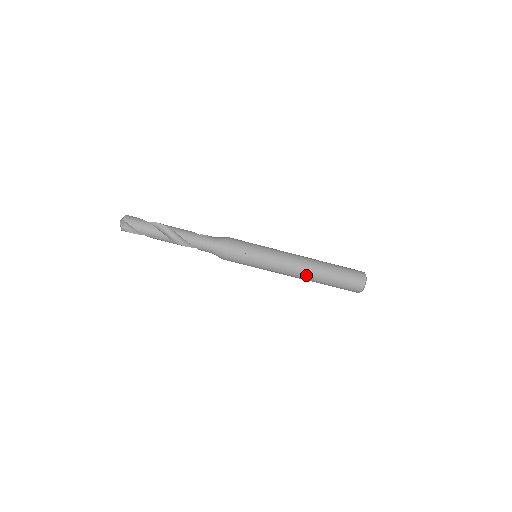
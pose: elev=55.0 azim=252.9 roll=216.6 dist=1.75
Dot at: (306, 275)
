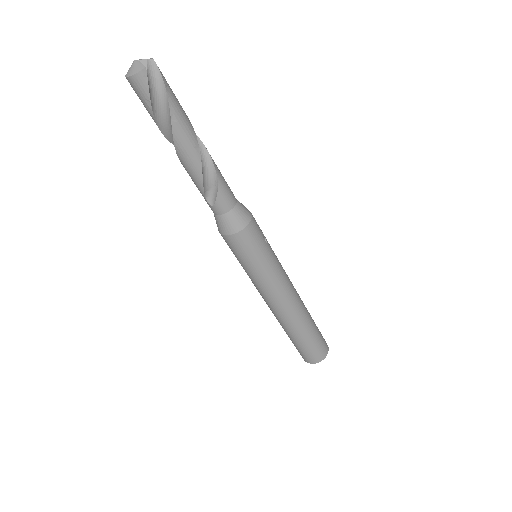
Dot at: (299, 307)
